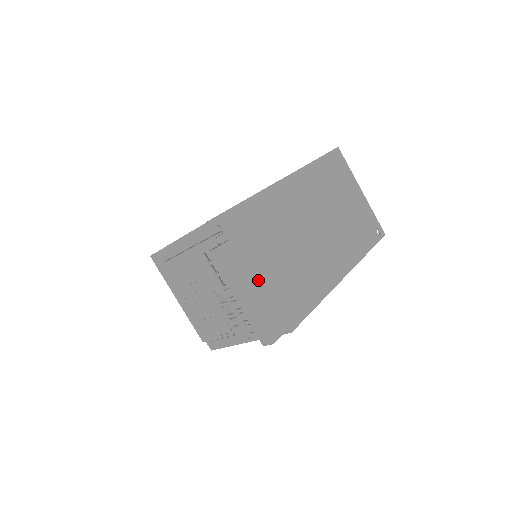
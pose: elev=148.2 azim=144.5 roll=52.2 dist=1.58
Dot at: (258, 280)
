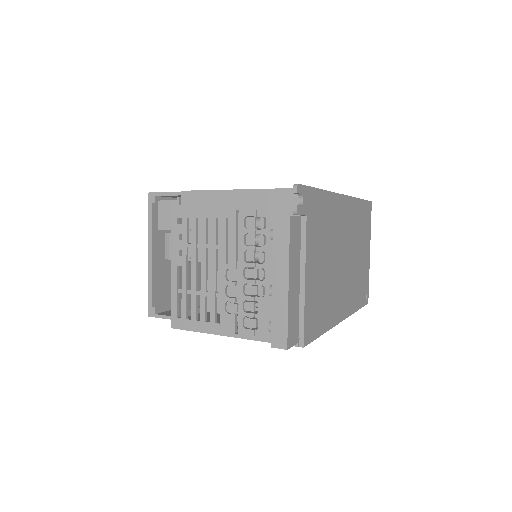
Dot at: (301, 275)
